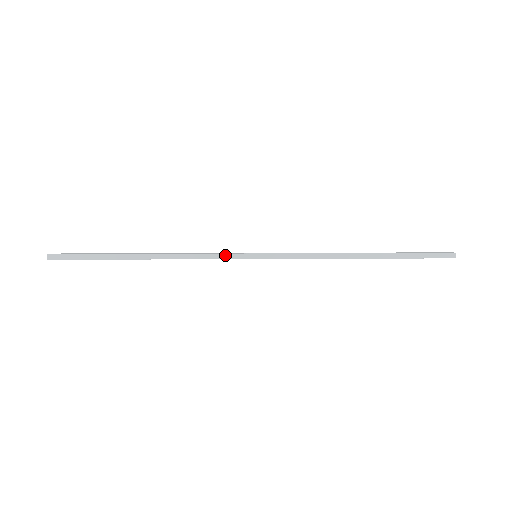
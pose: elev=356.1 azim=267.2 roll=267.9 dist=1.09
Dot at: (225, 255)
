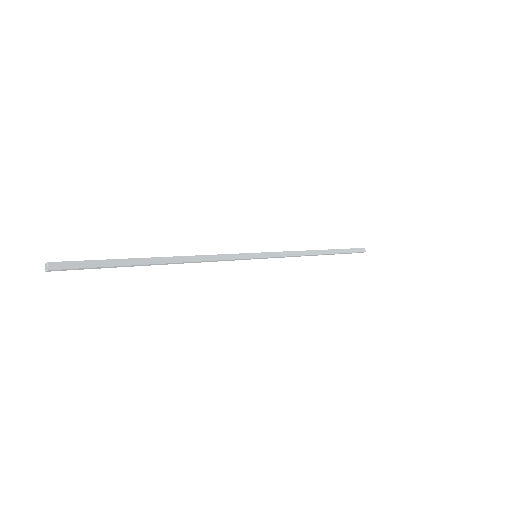
Dot at: (235, 255)
